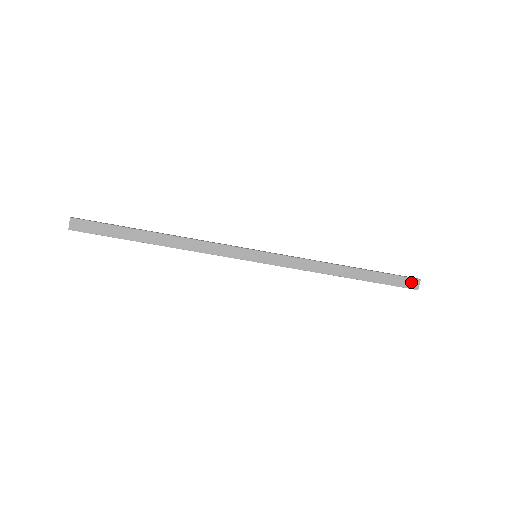
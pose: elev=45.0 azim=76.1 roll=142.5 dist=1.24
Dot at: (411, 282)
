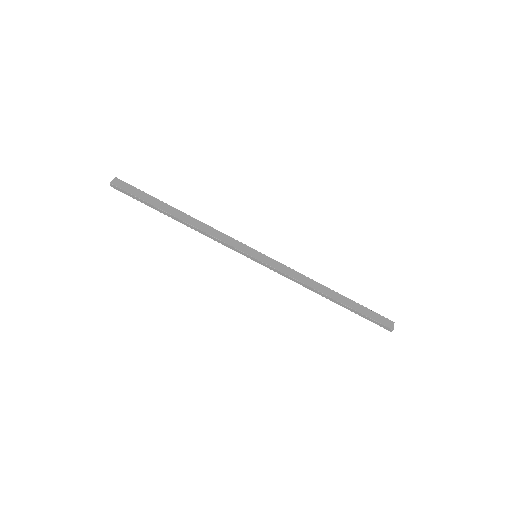
Dot at: (387, 321)
